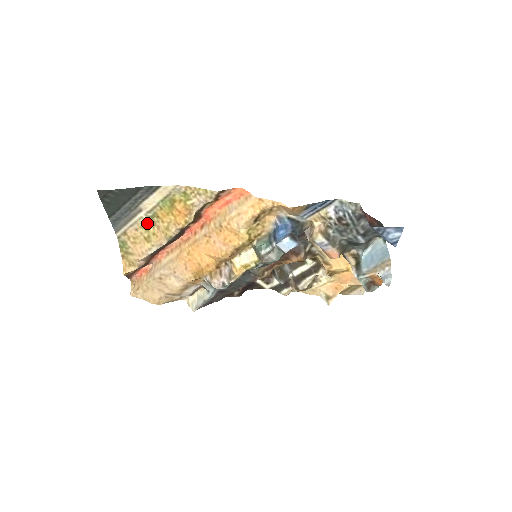
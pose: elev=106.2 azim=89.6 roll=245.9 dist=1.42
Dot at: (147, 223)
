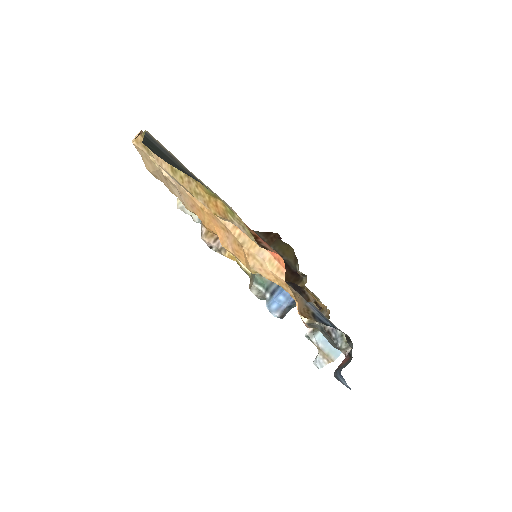
Dot at: occluded
